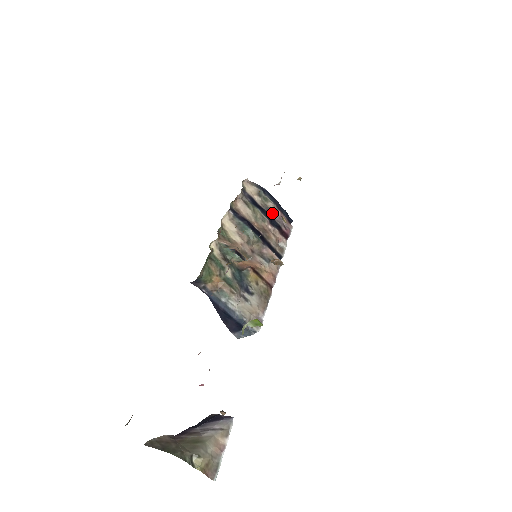
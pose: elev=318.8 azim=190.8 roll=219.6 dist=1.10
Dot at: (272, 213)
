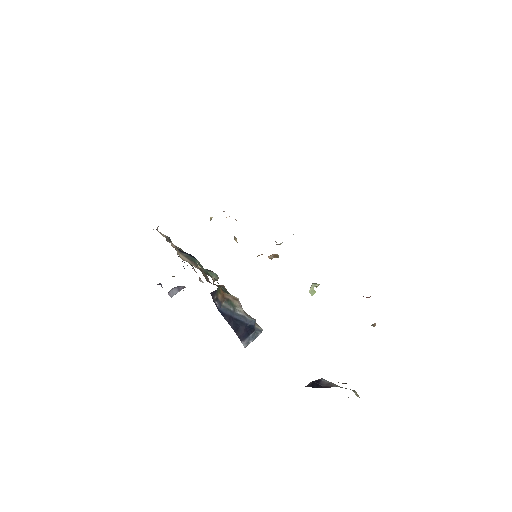
Dot at: occluded
